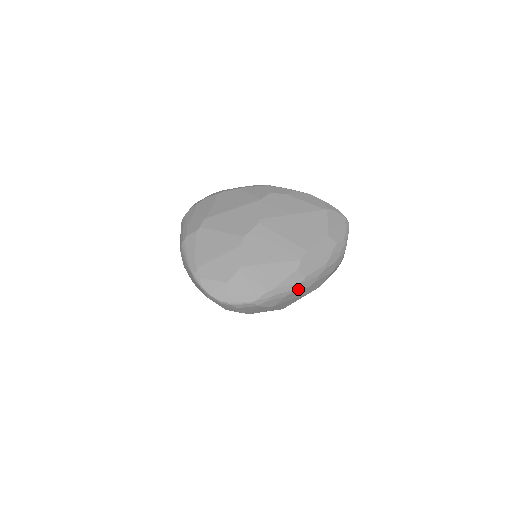
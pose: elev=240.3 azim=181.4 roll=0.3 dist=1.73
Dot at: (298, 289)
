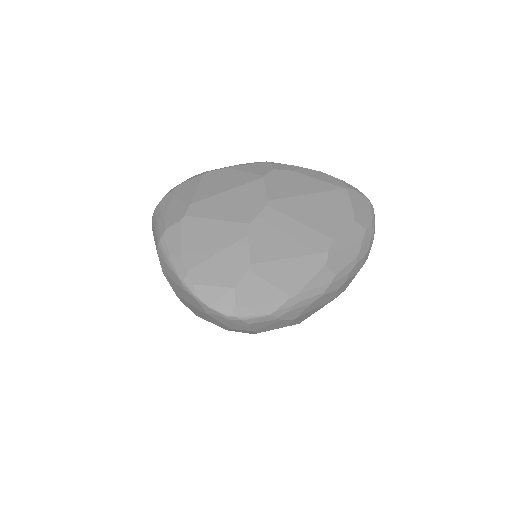
Dot at: (326, 292)
